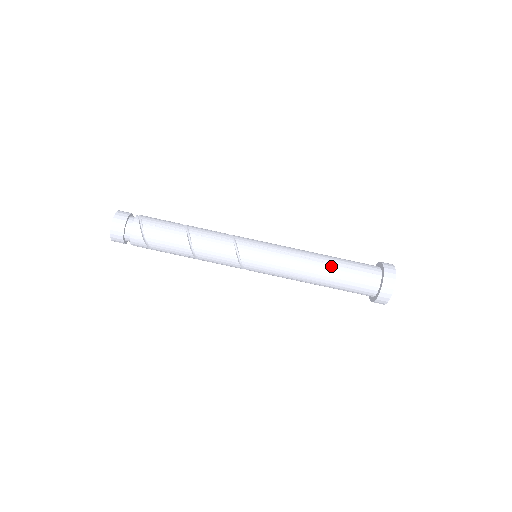
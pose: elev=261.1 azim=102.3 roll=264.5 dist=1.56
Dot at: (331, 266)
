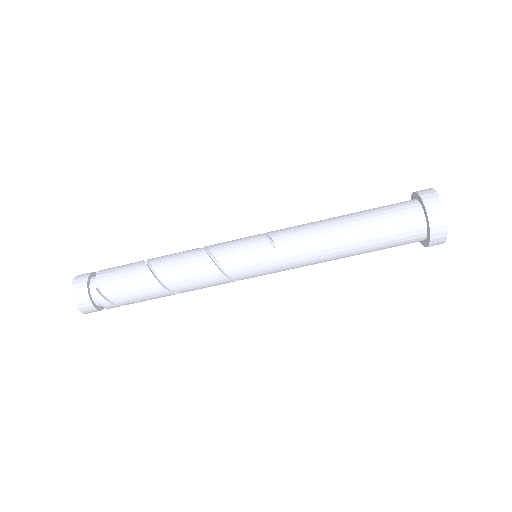
Dot at: (356, 249)
